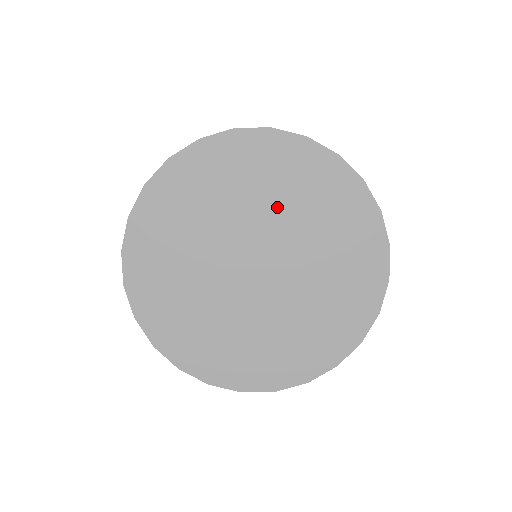
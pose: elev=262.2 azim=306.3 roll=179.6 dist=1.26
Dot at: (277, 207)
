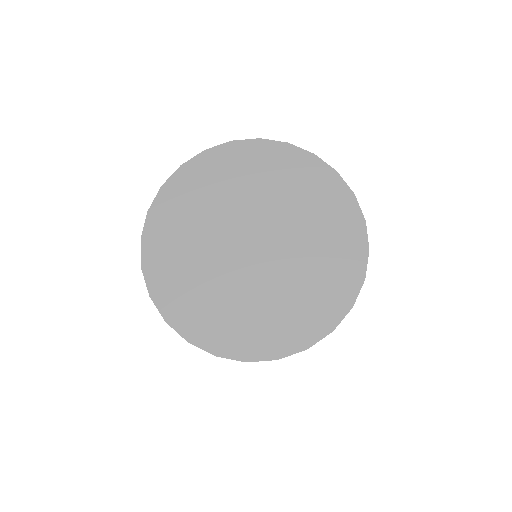
Dot at: (242, 196)
